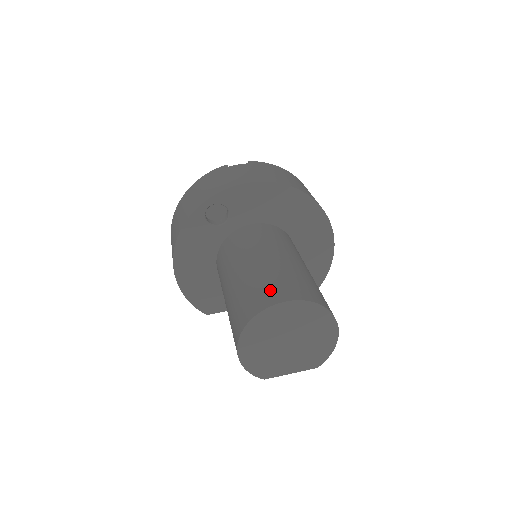
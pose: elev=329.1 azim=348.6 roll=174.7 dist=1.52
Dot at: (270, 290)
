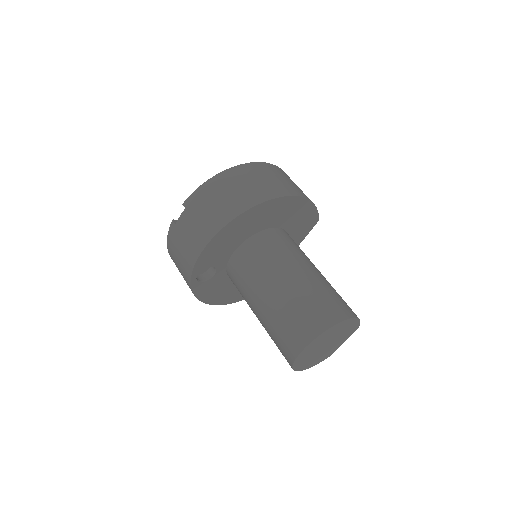
Dot at: (287, 340)
